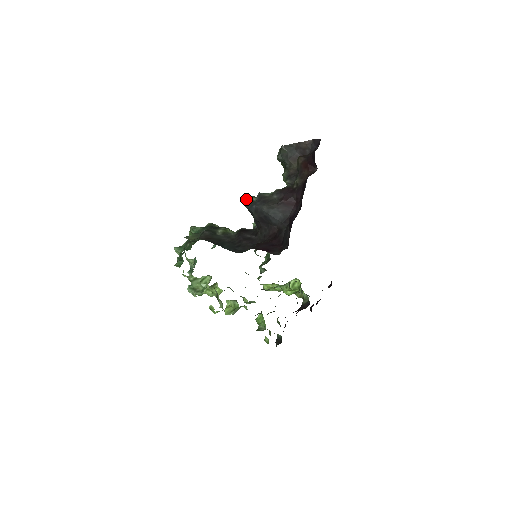
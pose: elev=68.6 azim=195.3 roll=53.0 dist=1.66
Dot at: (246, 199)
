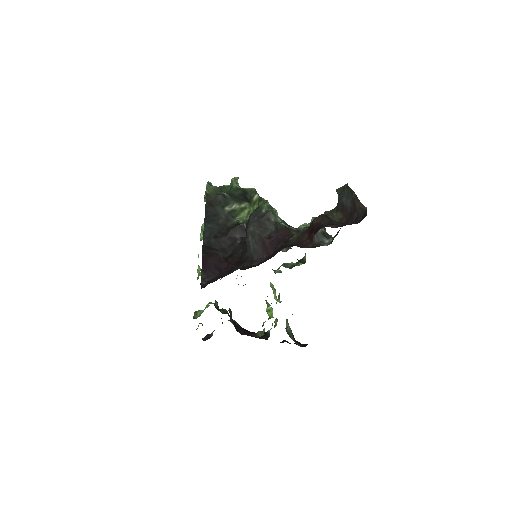
Dot at: (264, 202)
